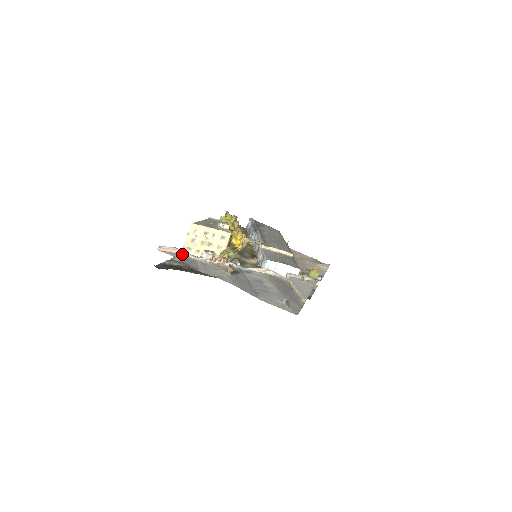
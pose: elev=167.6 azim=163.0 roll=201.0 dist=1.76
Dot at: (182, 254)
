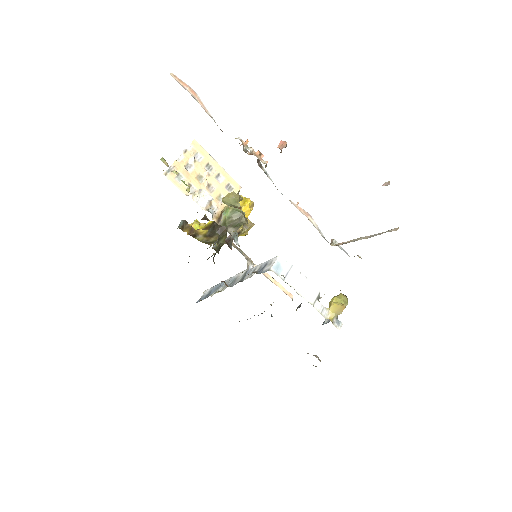
Dot at: (203, 108)
